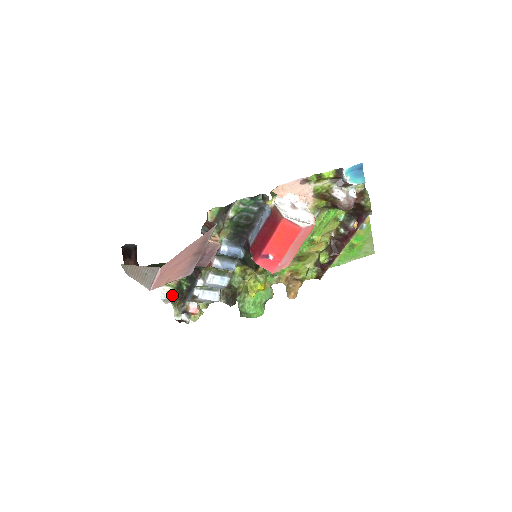
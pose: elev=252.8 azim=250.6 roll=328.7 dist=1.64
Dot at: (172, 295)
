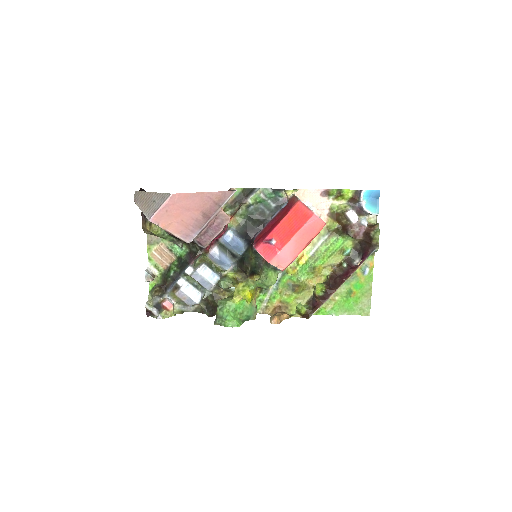
Dot at: (154, 283)
